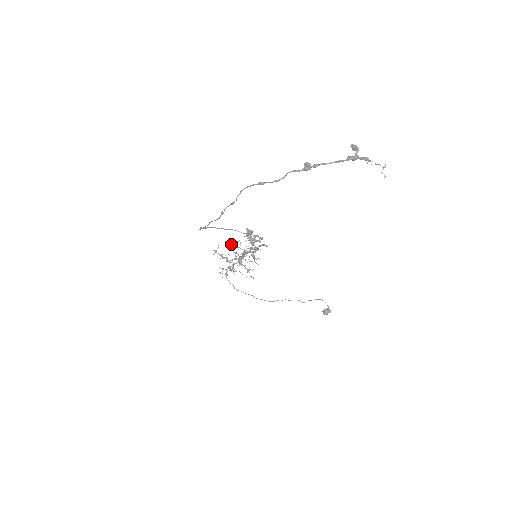
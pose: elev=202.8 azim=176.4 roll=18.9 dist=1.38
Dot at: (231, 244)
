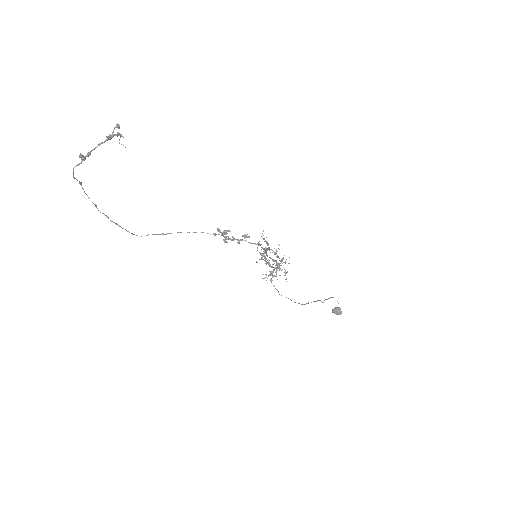
Dot at: occluded
